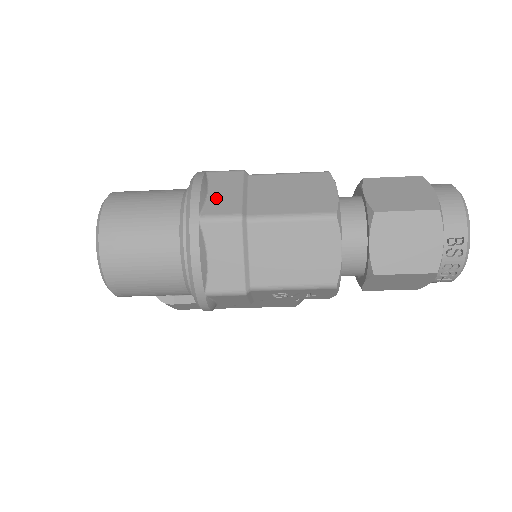
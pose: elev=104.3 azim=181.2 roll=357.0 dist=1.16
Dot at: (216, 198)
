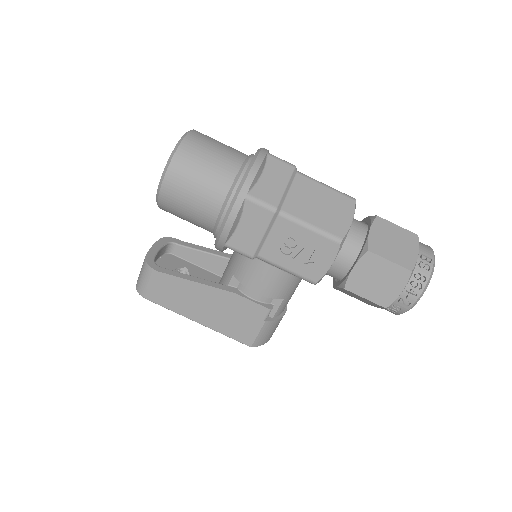
Dot at: occluded
